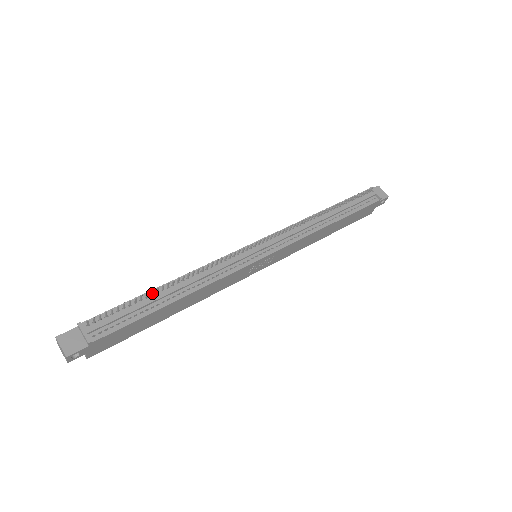
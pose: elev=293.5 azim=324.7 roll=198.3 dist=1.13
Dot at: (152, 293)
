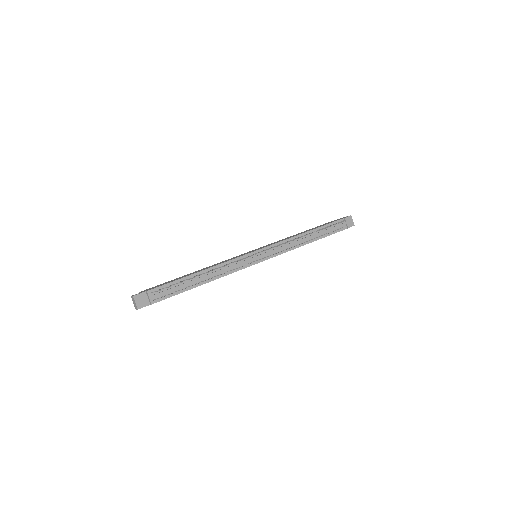
Dot at: (191, 278)
